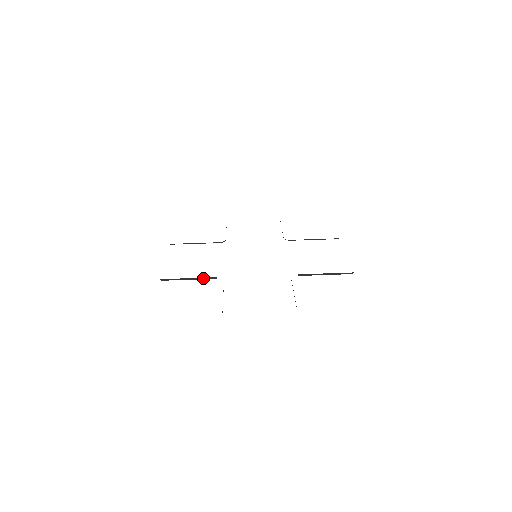
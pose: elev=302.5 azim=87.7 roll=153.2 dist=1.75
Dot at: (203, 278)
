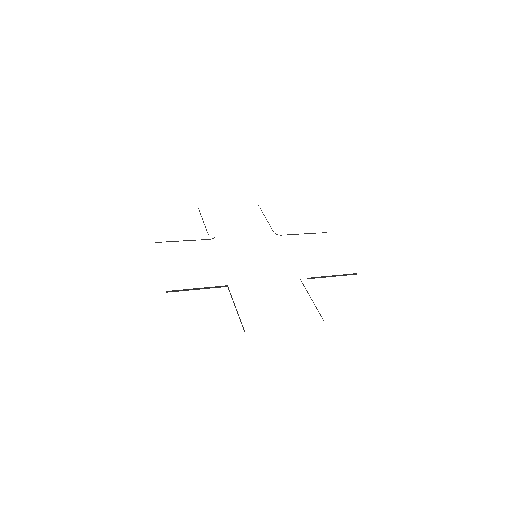
Dot at: (213, 287)
